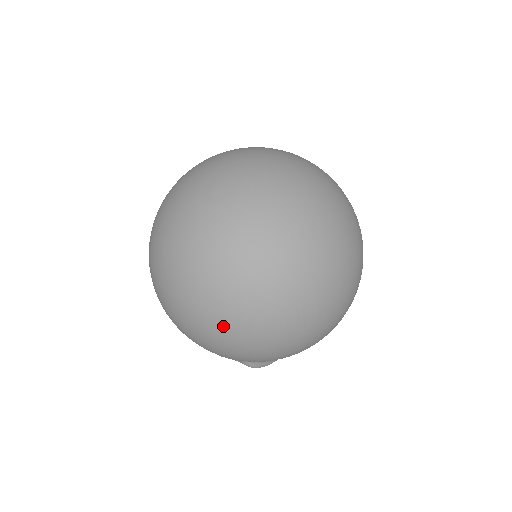
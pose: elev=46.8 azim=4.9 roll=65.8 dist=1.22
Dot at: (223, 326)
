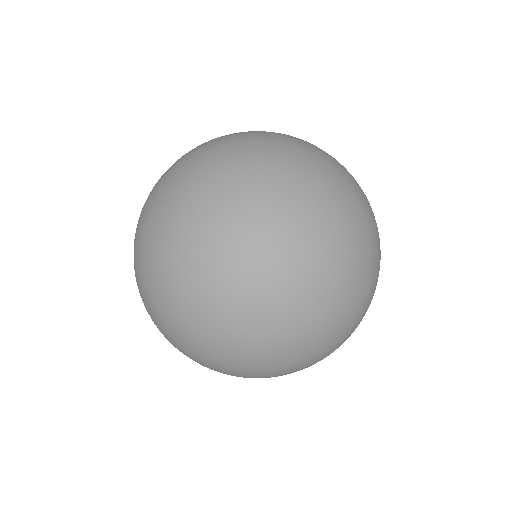
Dot at: (319, 360)
